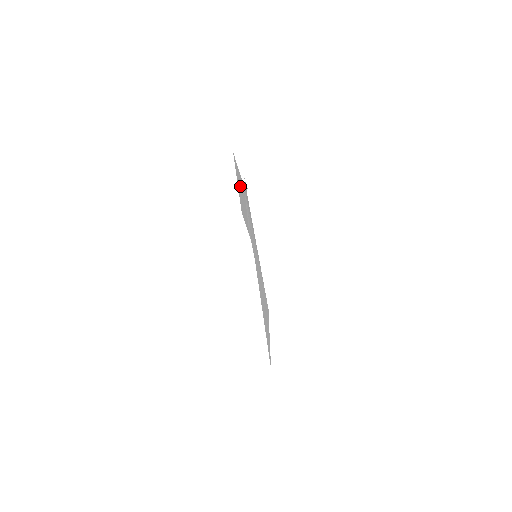
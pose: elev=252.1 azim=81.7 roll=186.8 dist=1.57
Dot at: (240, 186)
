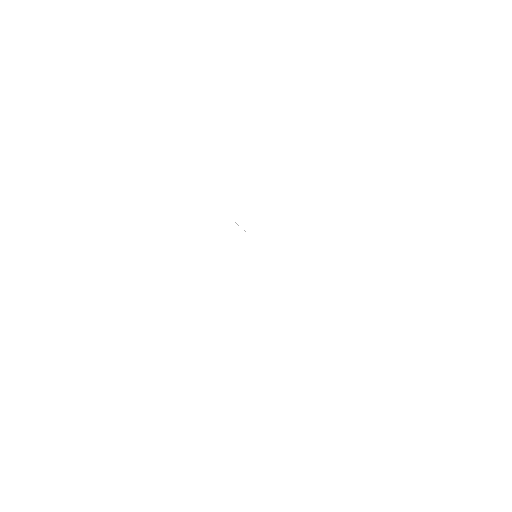
Dot at: occluded
